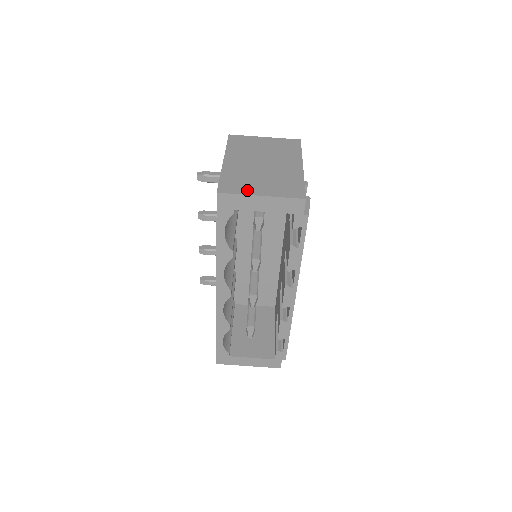
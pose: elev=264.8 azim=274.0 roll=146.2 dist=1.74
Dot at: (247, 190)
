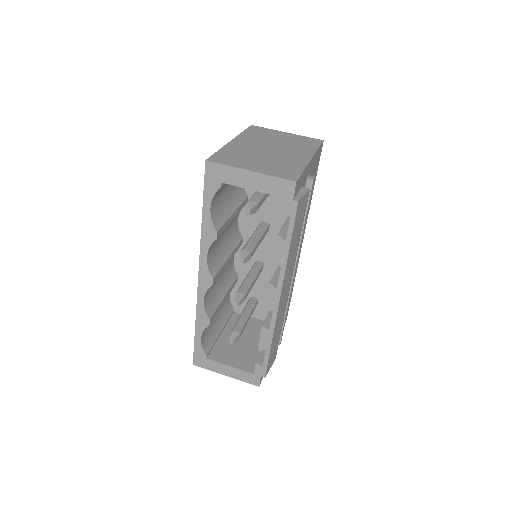
Dot at: (238, 164)
